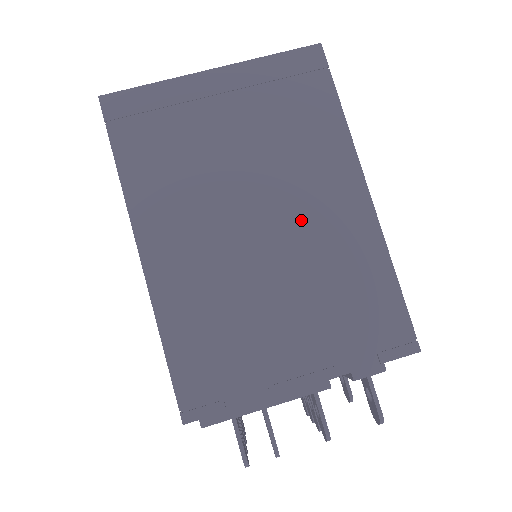
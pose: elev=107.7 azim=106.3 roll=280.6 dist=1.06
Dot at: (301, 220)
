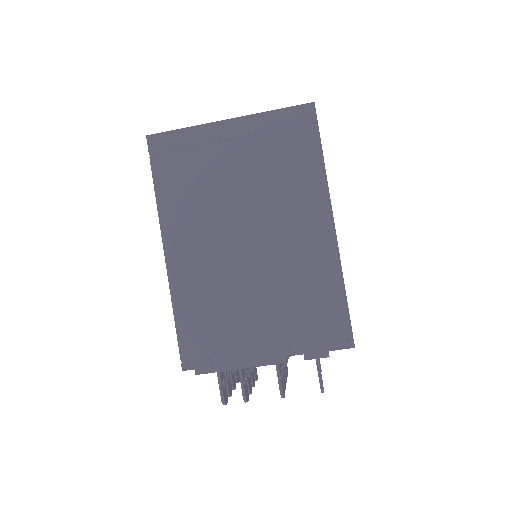
Dot at: (280, 241)
